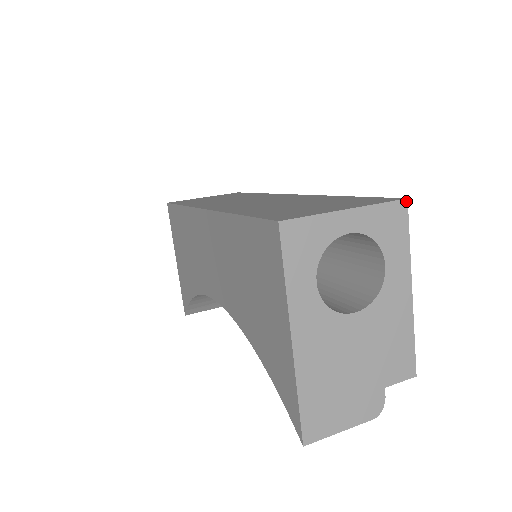
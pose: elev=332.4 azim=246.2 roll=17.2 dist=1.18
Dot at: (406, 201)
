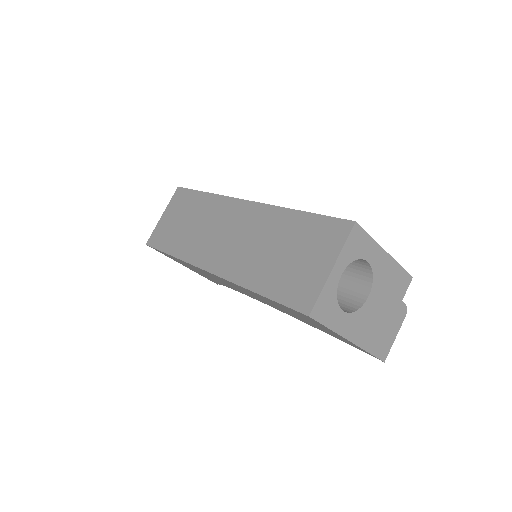
Dot at: (356, 223)
